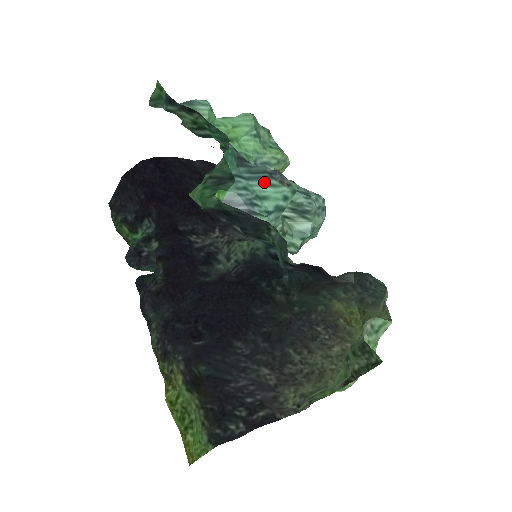
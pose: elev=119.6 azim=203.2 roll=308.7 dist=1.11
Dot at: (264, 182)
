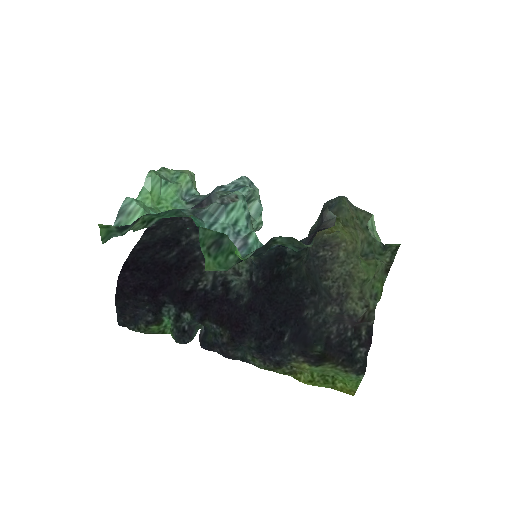
Dot at: (227, 213)
